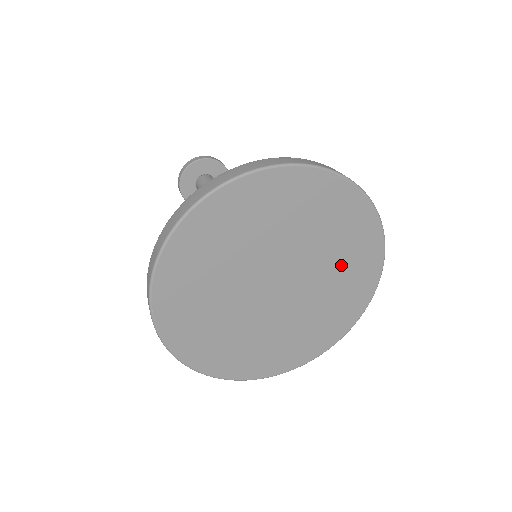
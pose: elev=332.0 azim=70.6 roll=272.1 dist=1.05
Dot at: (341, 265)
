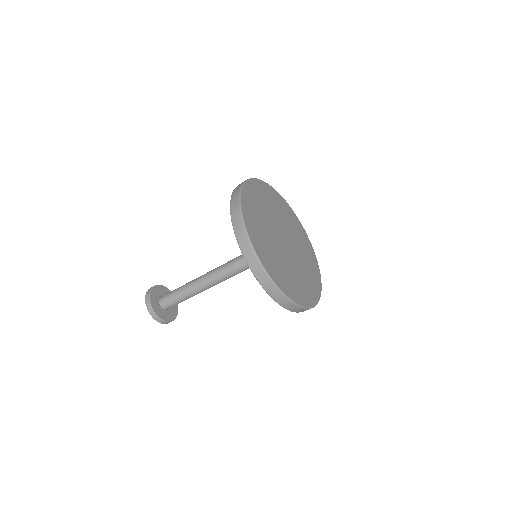
Dot at: (292, 226)
